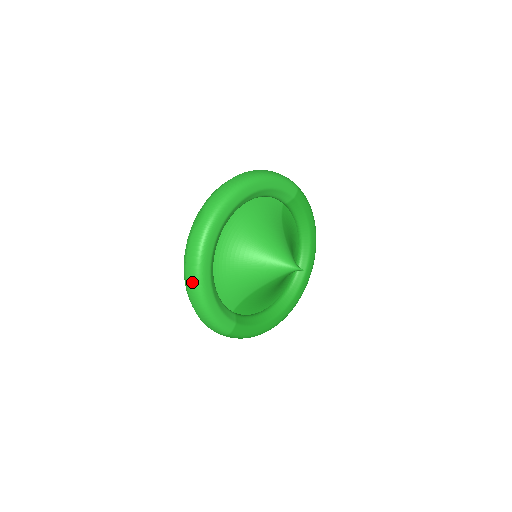
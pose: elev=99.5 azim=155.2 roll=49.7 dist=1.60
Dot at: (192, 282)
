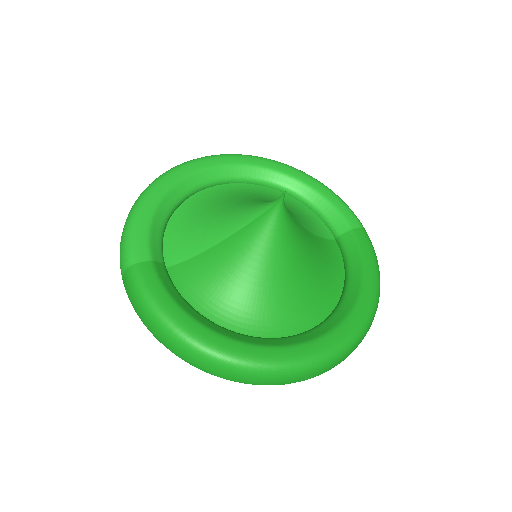
Dot at: occluded
